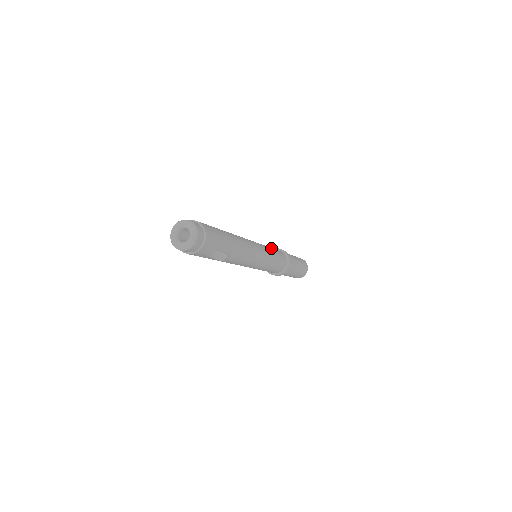
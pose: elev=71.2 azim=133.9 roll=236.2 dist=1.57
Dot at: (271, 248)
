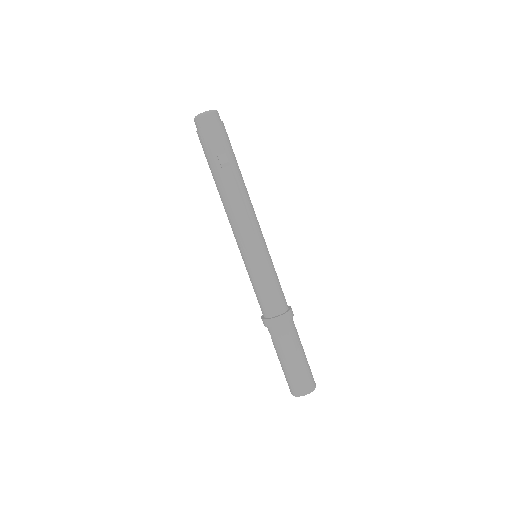
Dot at: occluded
